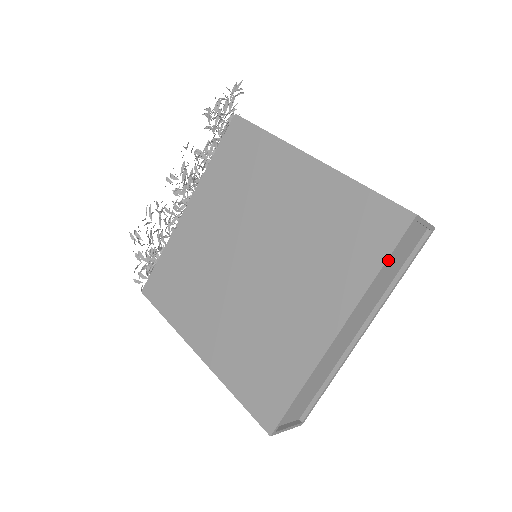
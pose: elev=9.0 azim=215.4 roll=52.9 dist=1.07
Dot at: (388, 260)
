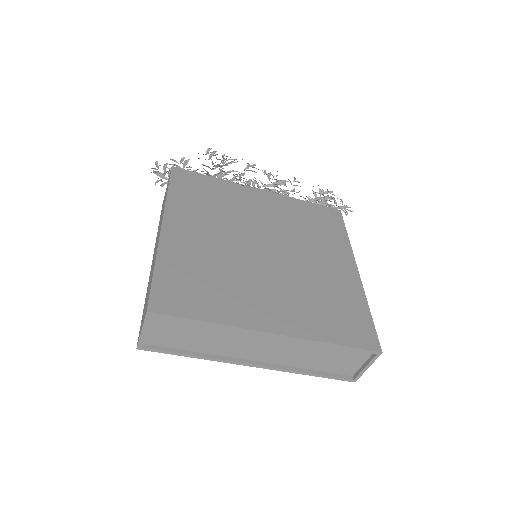
Dot at: (343, 347)
